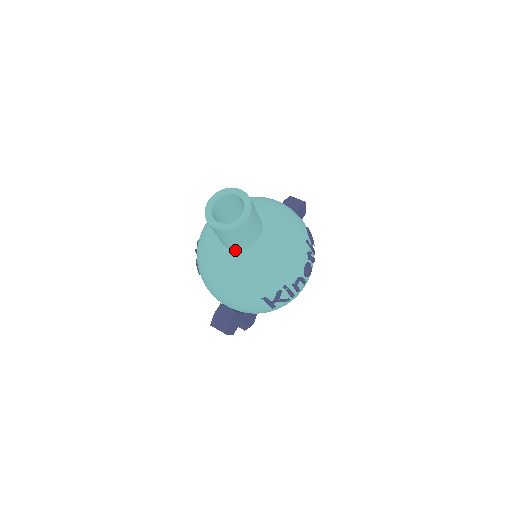
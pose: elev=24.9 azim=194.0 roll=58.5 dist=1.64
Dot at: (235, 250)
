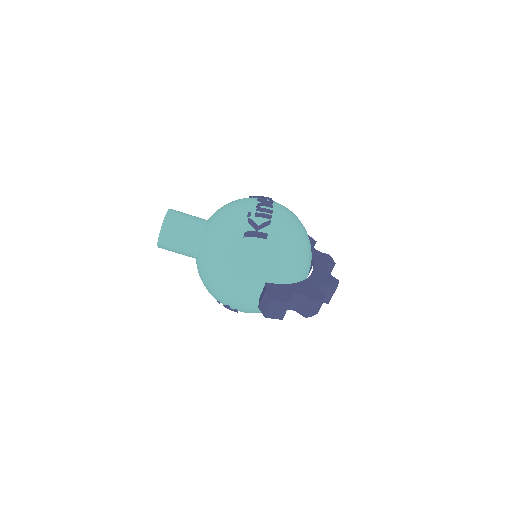
Dot at: (200, 243)
